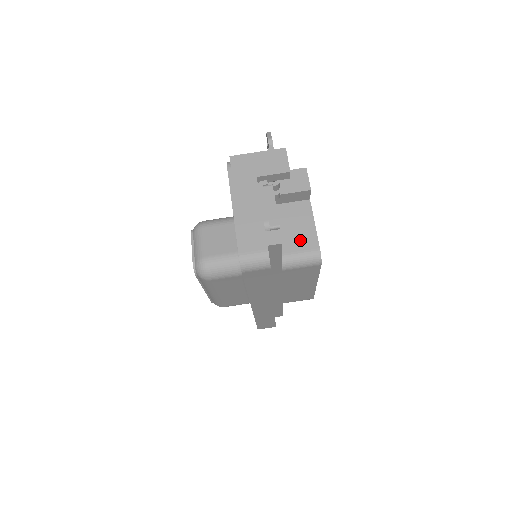
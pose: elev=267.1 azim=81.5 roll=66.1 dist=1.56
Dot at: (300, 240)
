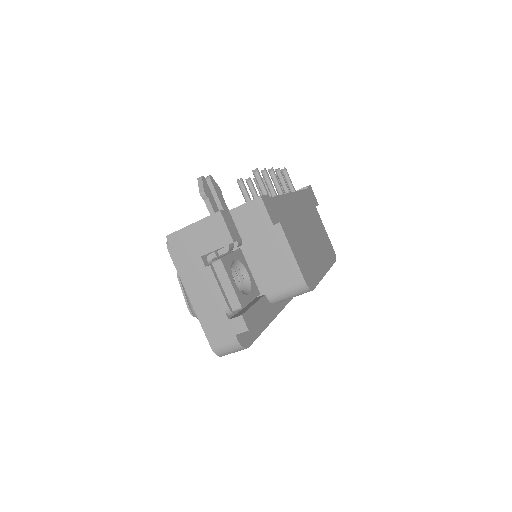
Dot at: (281, 275)
